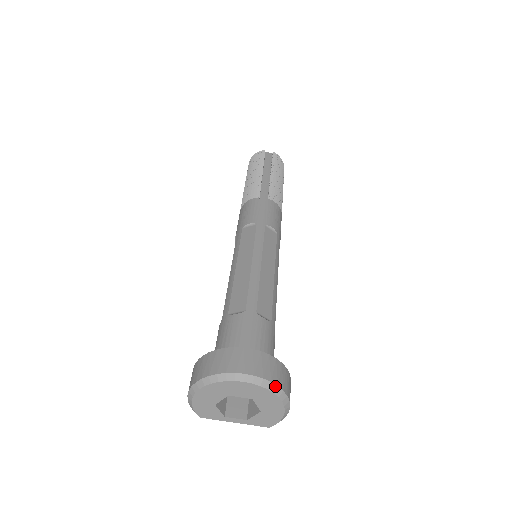
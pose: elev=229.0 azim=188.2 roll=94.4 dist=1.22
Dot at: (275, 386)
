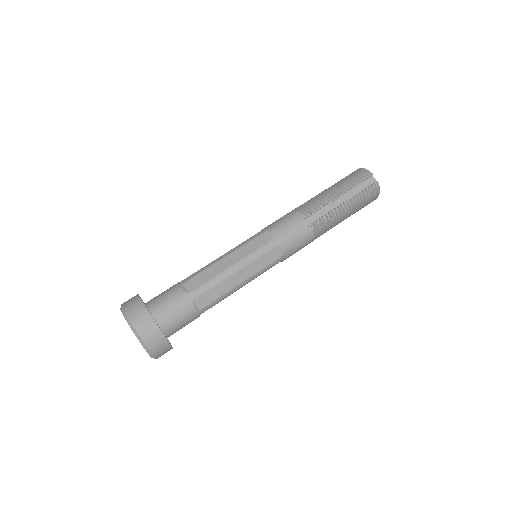
Dot at: (148, 348)
